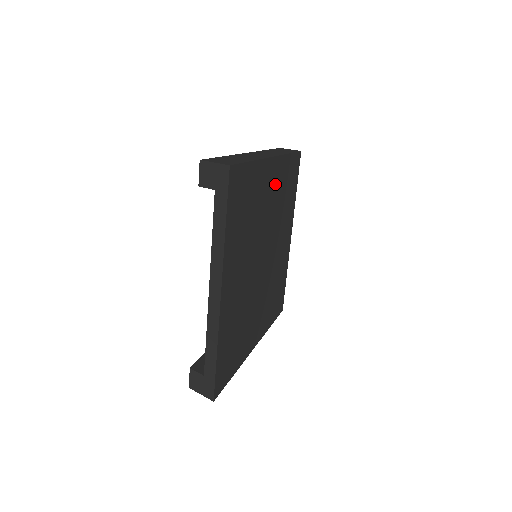
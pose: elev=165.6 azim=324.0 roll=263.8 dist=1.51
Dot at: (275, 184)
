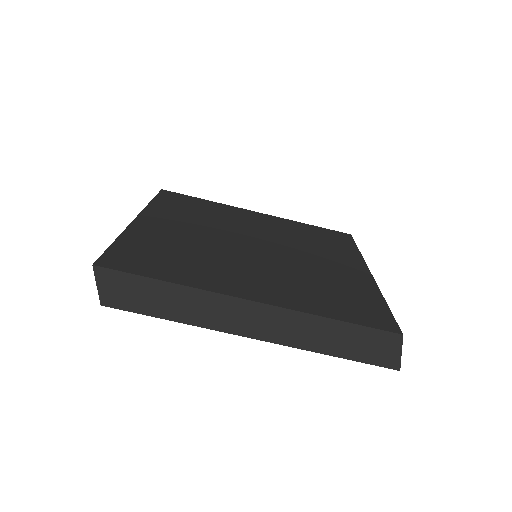
Dot at: (271, 224)
